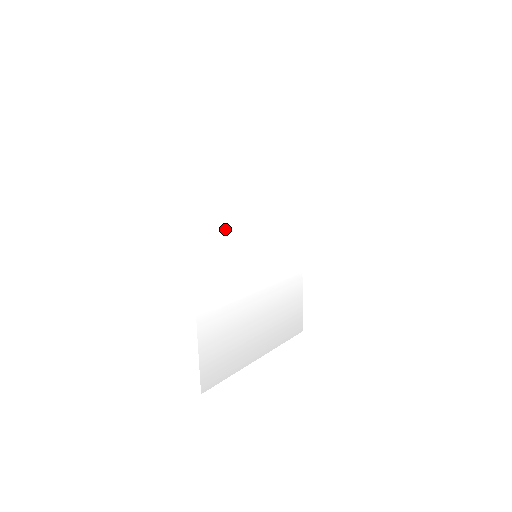
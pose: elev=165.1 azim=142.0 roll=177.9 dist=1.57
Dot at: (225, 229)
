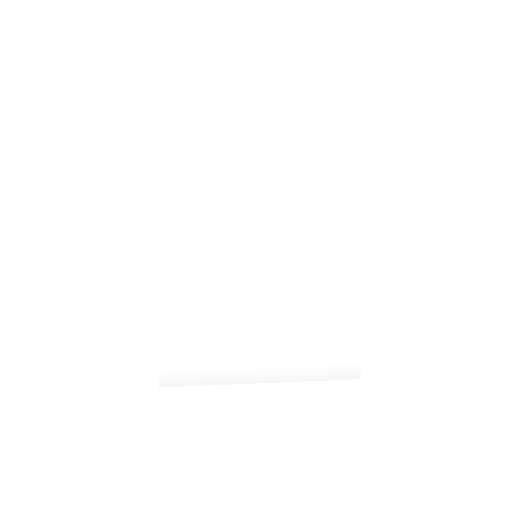
Dot at: (199, 215)
